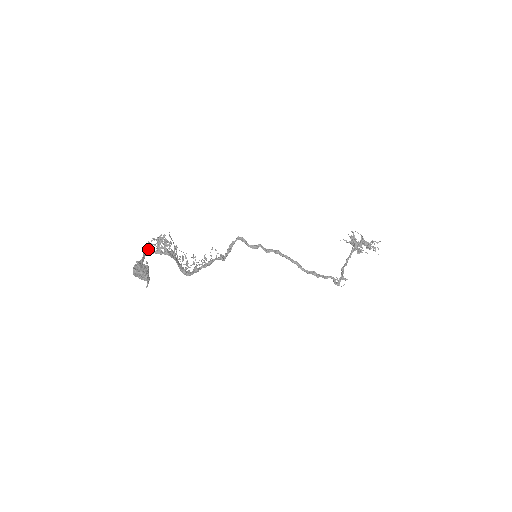
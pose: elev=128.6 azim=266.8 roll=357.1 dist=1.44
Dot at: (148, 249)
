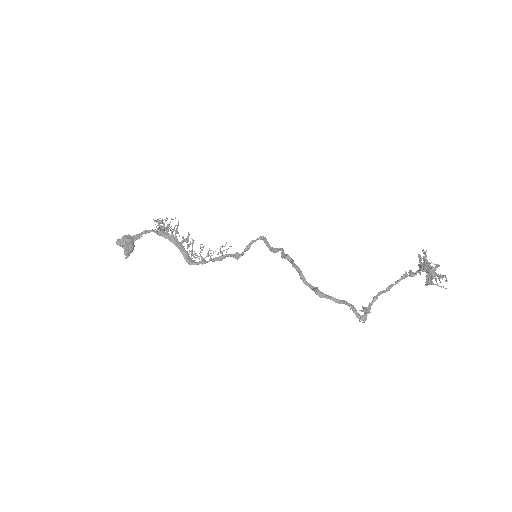
Dot at: occluded
